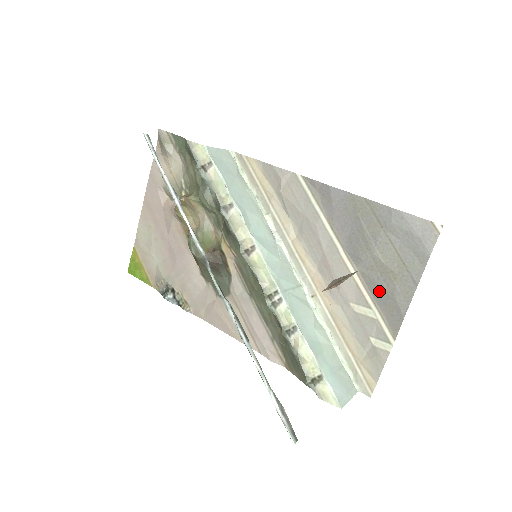
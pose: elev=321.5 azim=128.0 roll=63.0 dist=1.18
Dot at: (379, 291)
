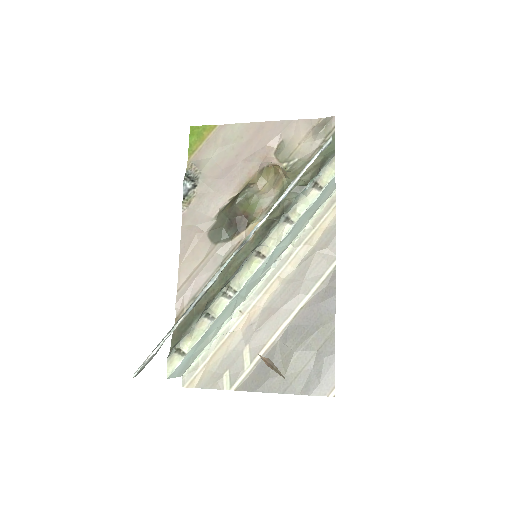
Dot at: occluded
